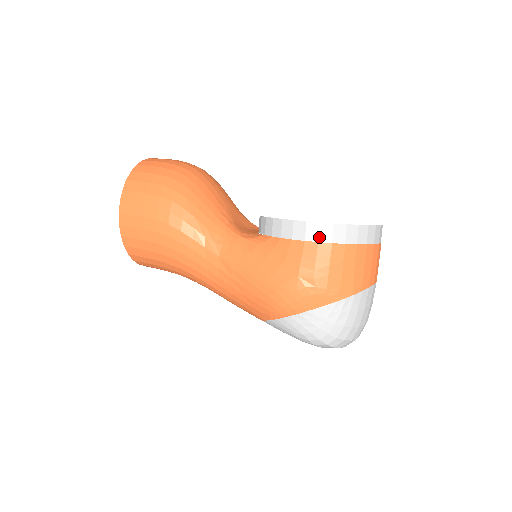
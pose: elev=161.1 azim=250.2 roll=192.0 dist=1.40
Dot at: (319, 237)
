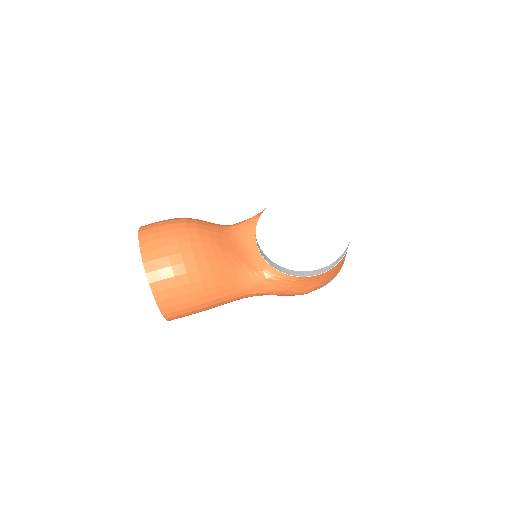
Dot at: (328, 269)
